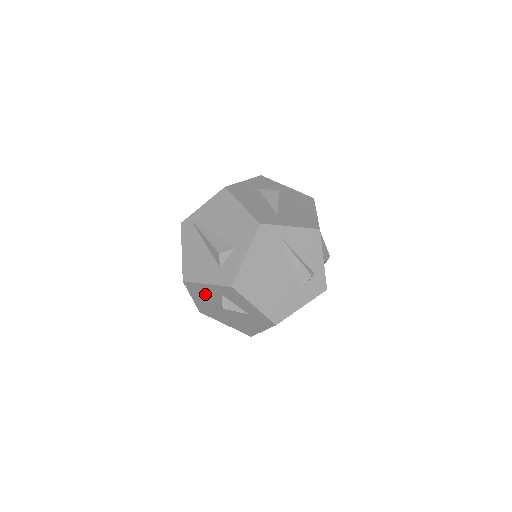
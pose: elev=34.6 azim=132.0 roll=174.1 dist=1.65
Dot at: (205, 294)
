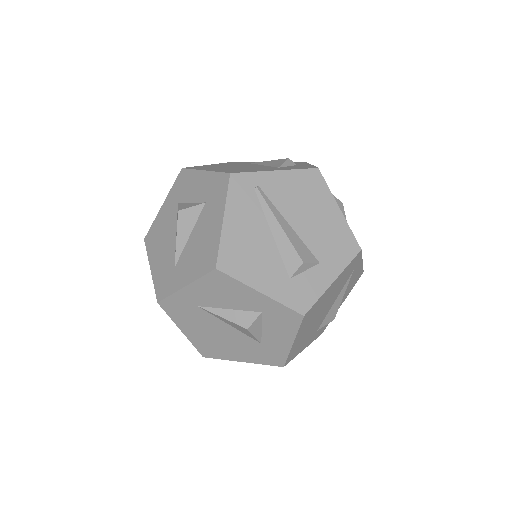
Dot at: (227, 297)
